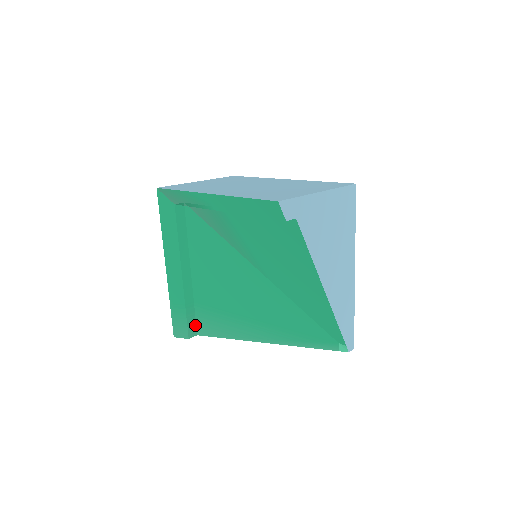
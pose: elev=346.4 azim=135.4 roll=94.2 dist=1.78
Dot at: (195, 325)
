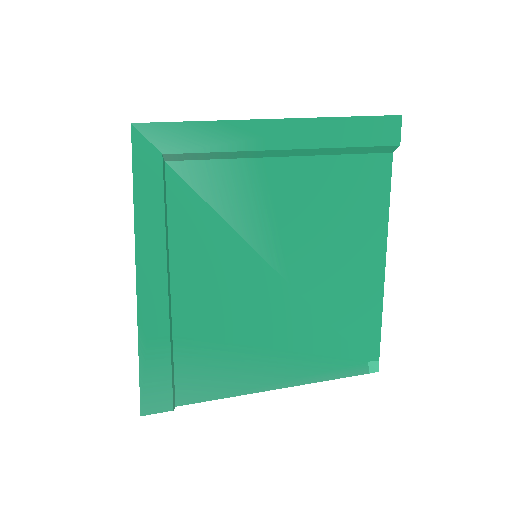
Dot at: (173, 384)
